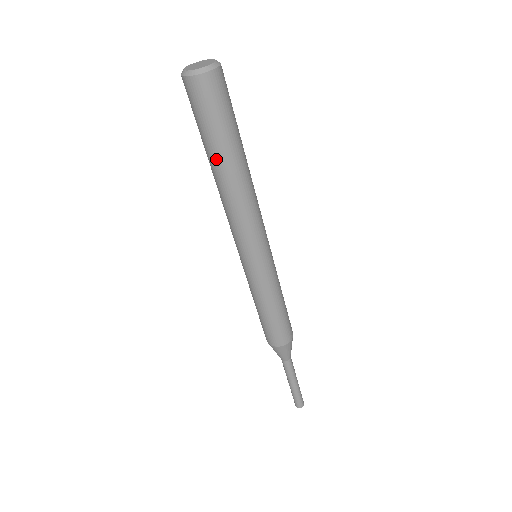
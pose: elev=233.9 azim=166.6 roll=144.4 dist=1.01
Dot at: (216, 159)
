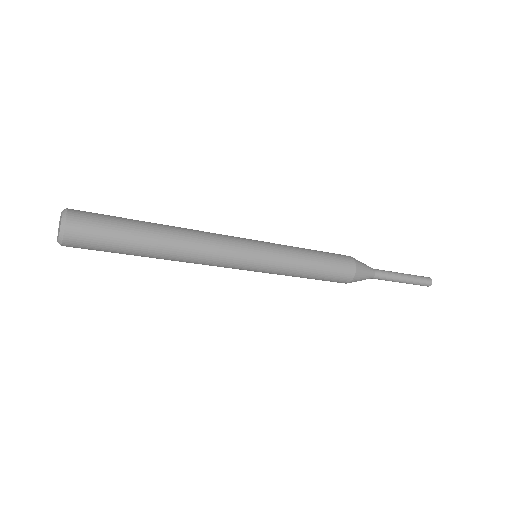
Dot at: occluded
